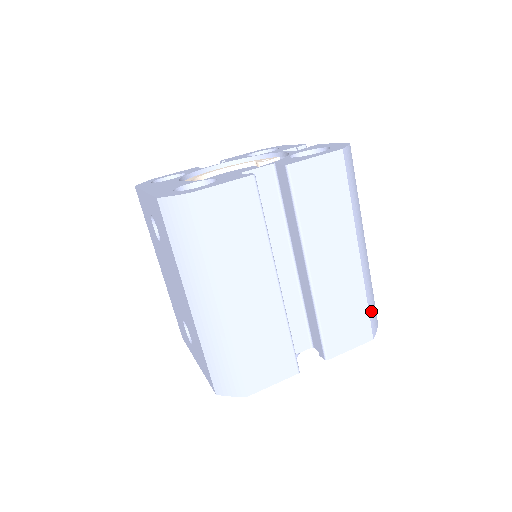
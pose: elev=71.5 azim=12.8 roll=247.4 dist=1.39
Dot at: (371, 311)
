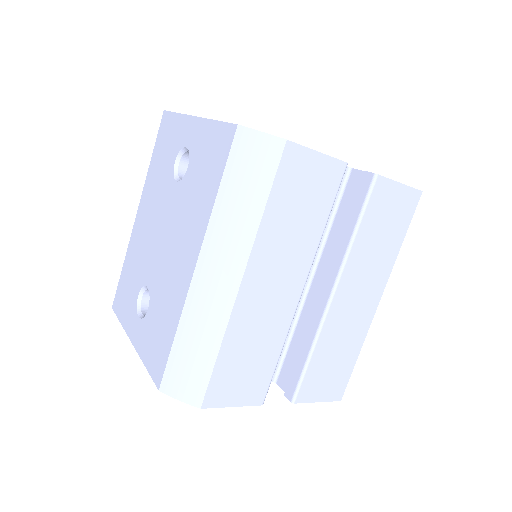
Dot at: occluded
